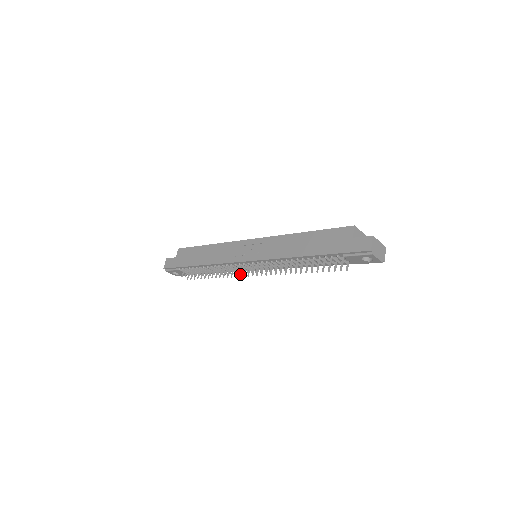
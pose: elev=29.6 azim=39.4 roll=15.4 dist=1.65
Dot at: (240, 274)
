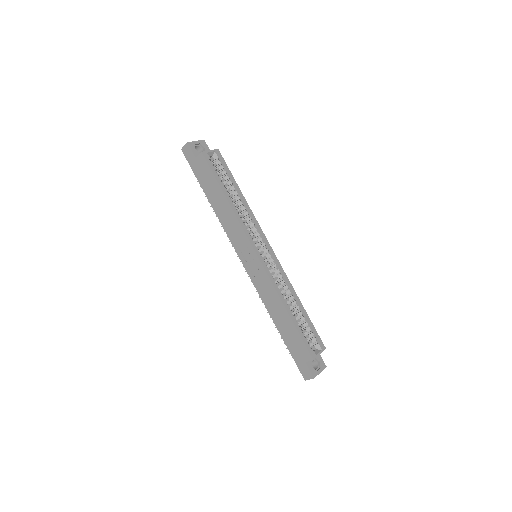
Dot at: occluded
